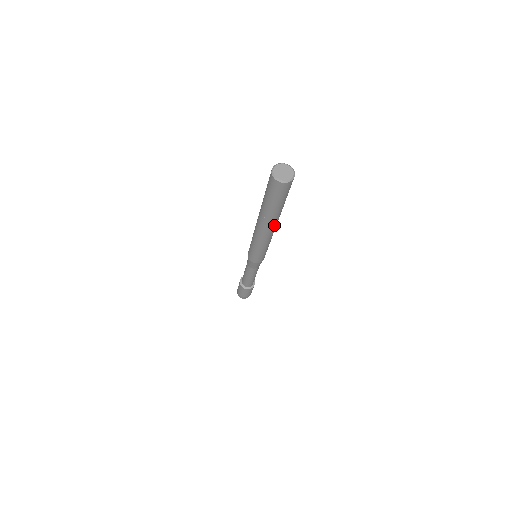
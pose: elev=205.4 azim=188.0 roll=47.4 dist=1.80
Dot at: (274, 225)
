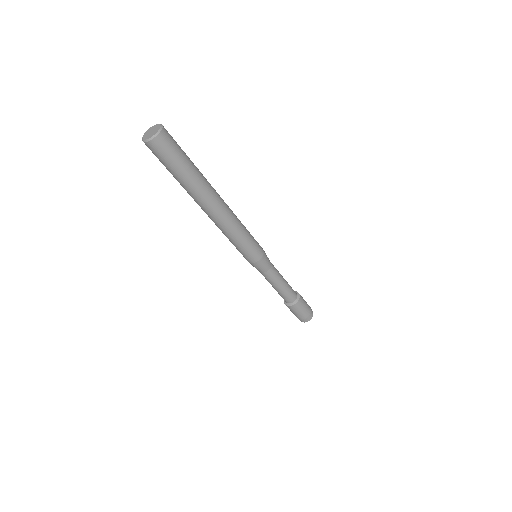
Dot at: (210, 202)
